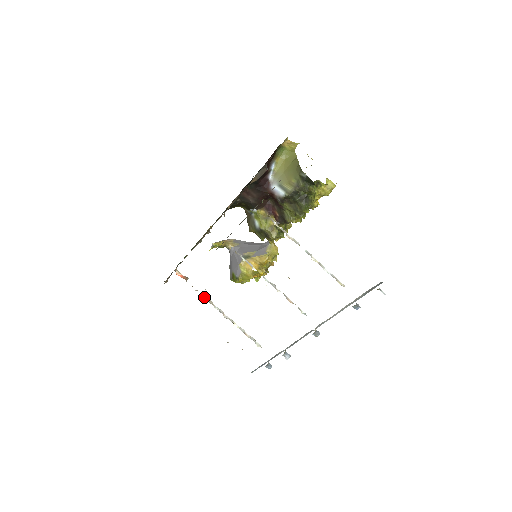
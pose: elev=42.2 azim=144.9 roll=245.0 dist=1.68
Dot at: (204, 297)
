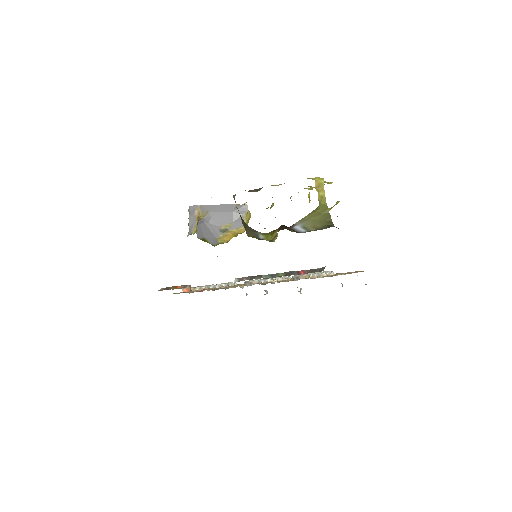
Dot at: occluded
